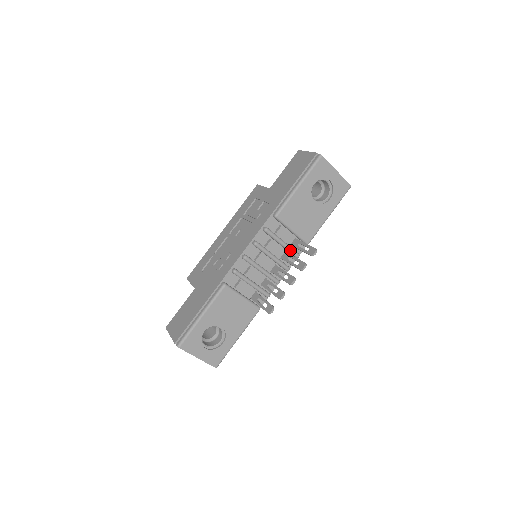
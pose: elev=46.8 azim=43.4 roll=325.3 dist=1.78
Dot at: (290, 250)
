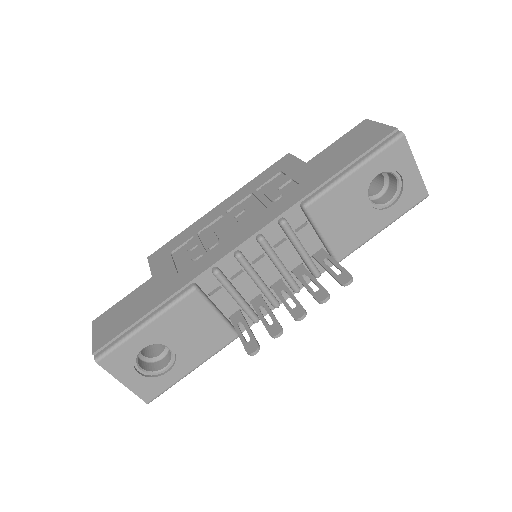
Dot at: (309, 264)
